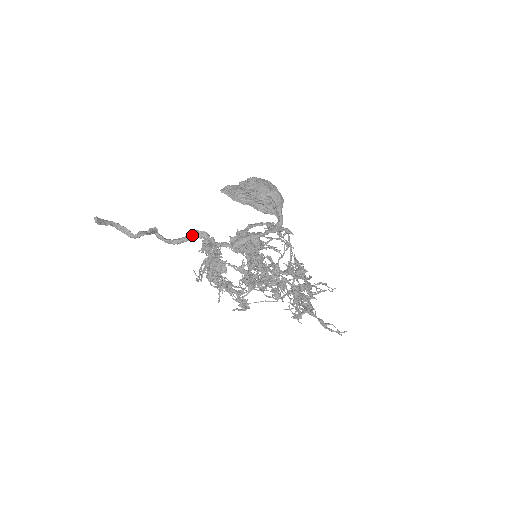
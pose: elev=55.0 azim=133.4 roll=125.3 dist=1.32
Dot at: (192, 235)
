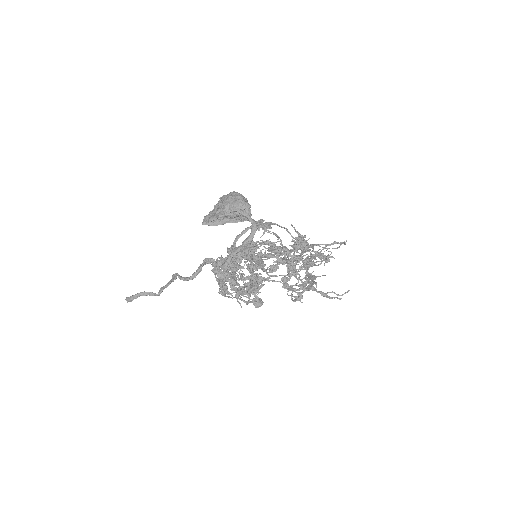
Dot at: (200, 267)
